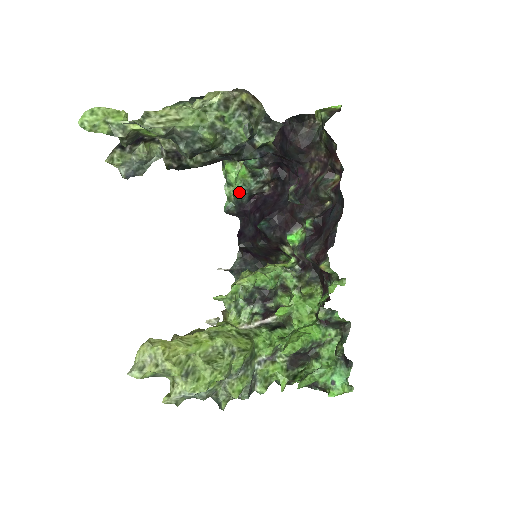
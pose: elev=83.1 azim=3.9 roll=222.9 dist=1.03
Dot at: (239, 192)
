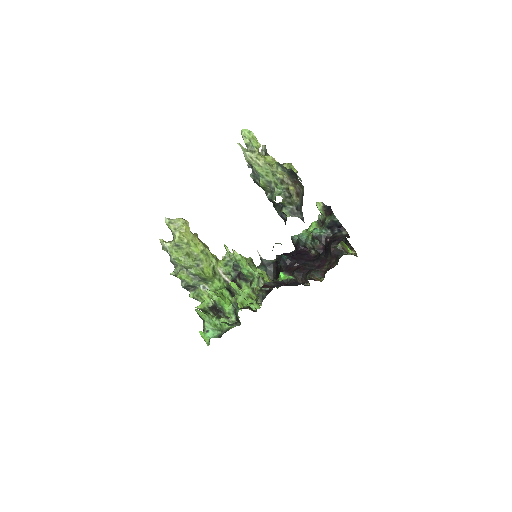
Dot at: (302, 237)
